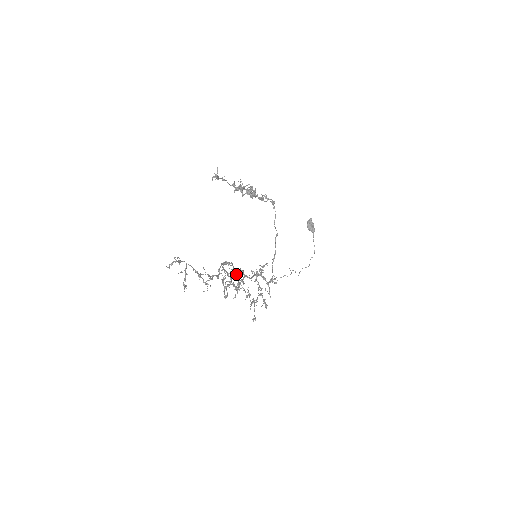
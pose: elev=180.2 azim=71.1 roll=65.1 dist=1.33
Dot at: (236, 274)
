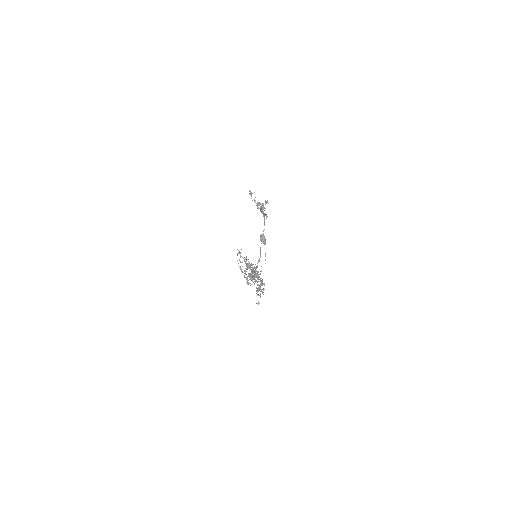
Dot at: occluded
